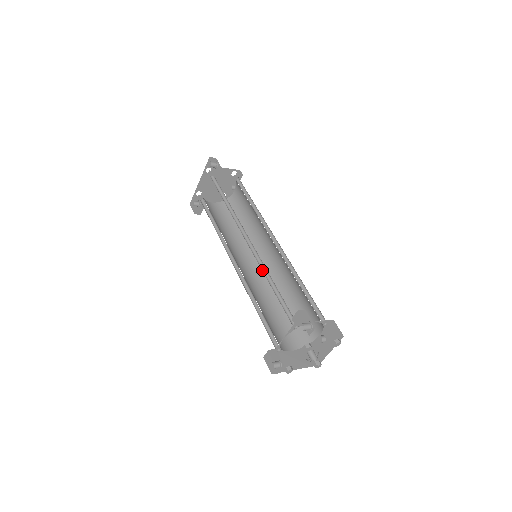
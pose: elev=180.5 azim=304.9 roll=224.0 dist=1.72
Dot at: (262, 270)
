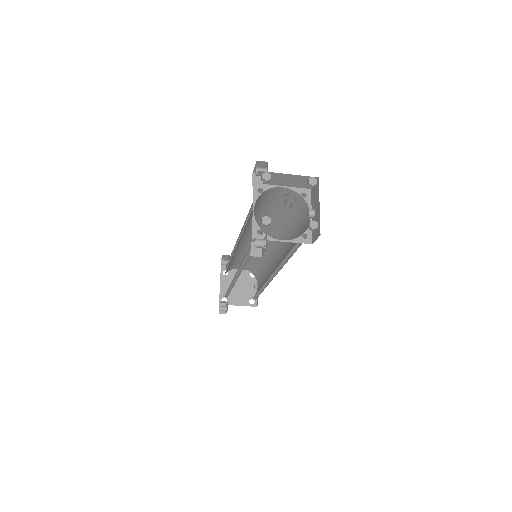
Dot at: occluded
